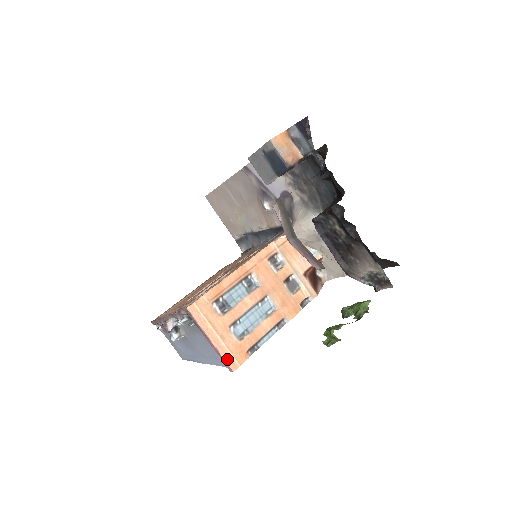
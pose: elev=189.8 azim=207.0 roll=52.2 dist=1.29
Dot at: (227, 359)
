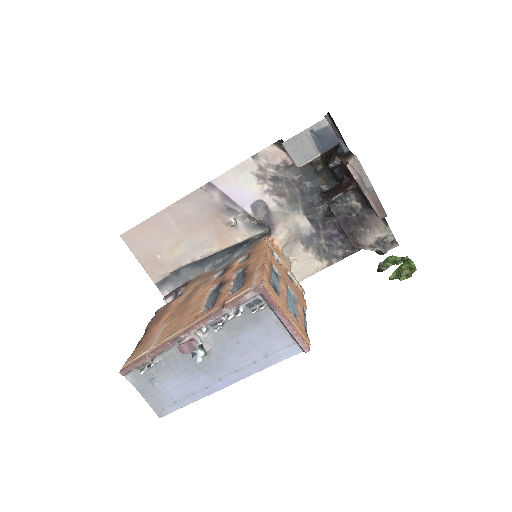
Dot at: (302, 337)
